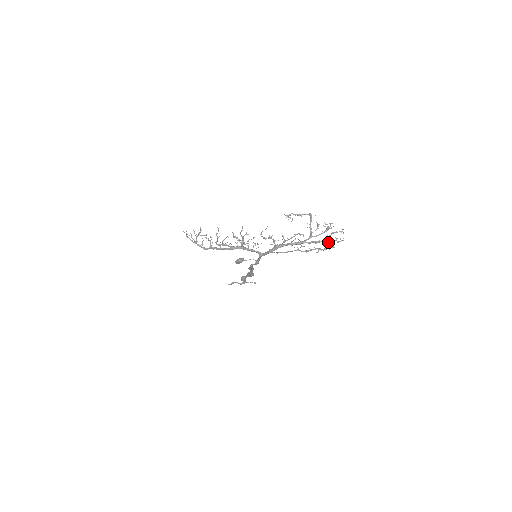
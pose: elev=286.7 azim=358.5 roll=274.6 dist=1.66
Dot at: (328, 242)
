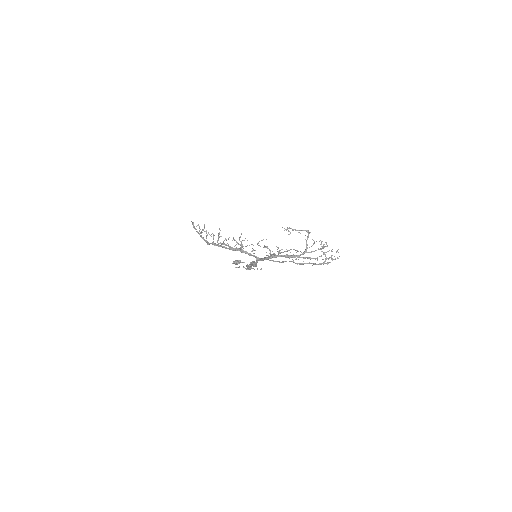
Dot at: (322, 259)
